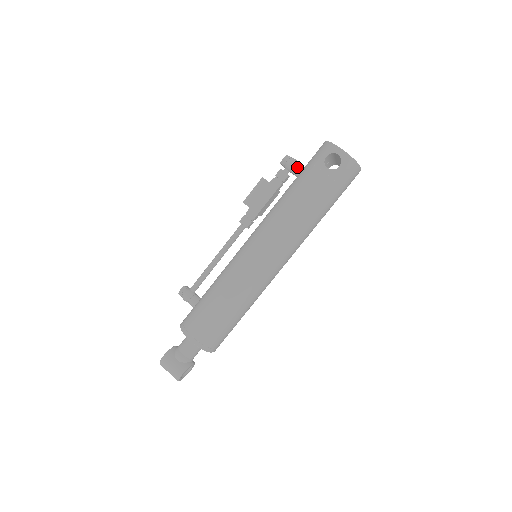
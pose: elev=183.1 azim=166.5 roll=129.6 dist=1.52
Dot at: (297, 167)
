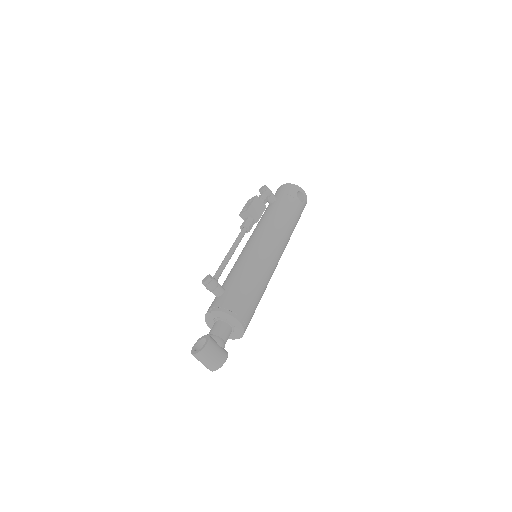
Dot at: (274, 195)
